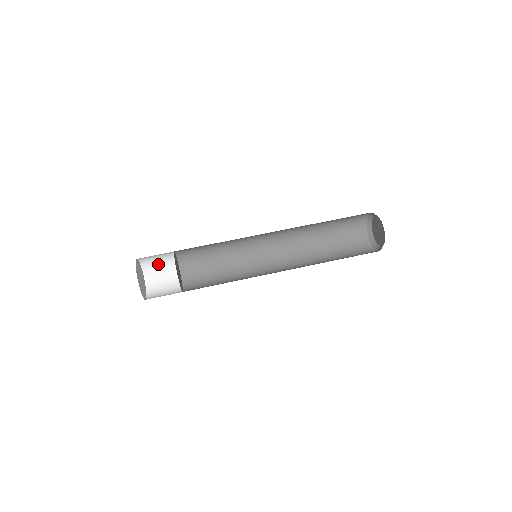
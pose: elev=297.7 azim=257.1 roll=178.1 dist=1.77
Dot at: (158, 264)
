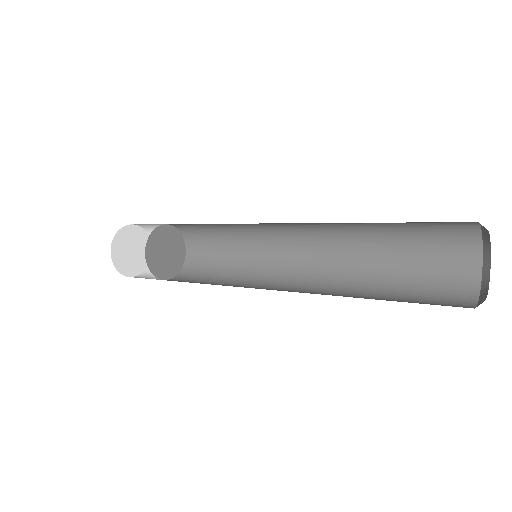
Dot at: occluded
